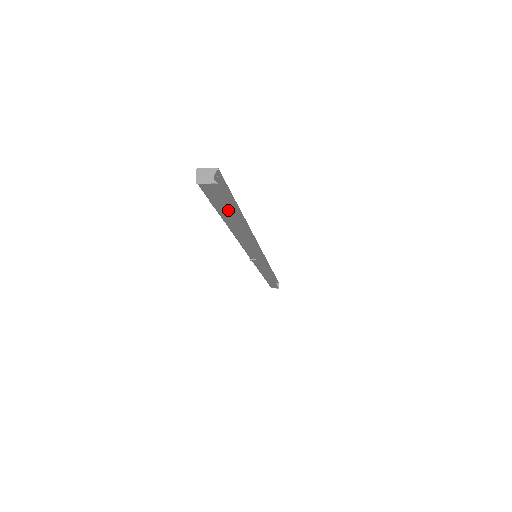
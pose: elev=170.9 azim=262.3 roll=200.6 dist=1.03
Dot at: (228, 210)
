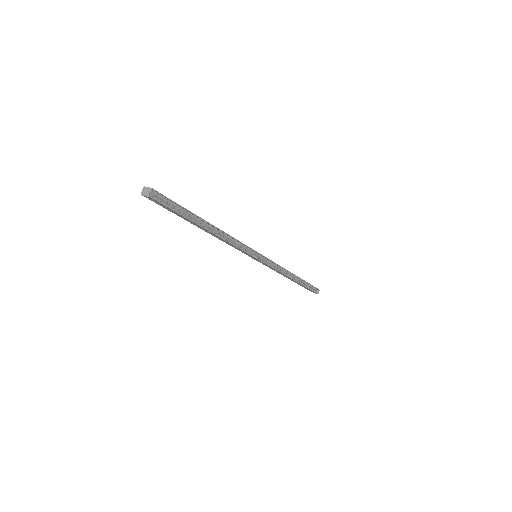
Dot at: (179, 215)
